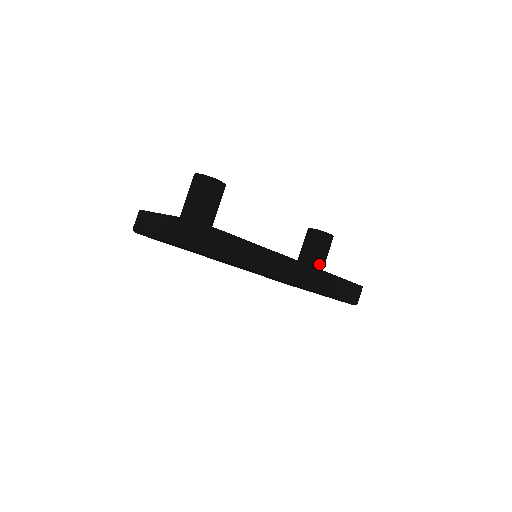
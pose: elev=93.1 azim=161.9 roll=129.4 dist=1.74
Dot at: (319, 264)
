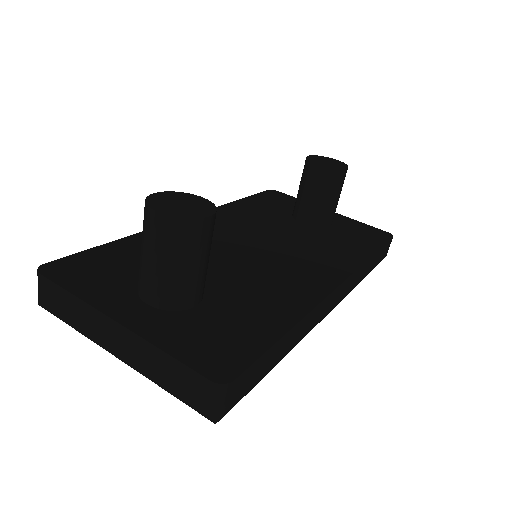
Dot at: (331, 216)
